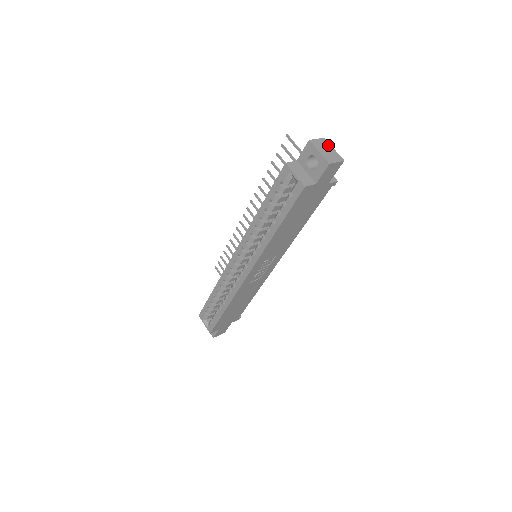
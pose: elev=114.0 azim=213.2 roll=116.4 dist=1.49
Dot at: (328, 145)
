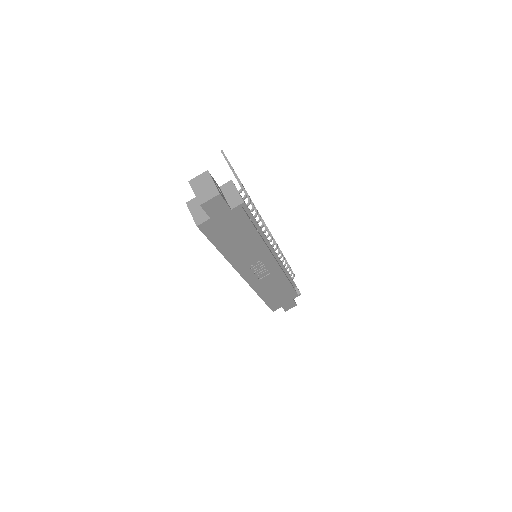
Dot at: (208, 179)
